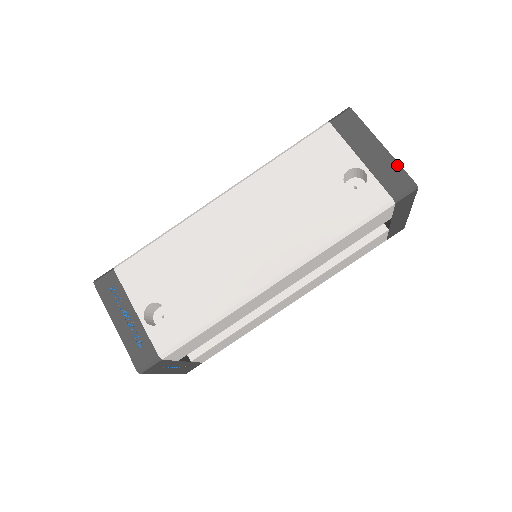
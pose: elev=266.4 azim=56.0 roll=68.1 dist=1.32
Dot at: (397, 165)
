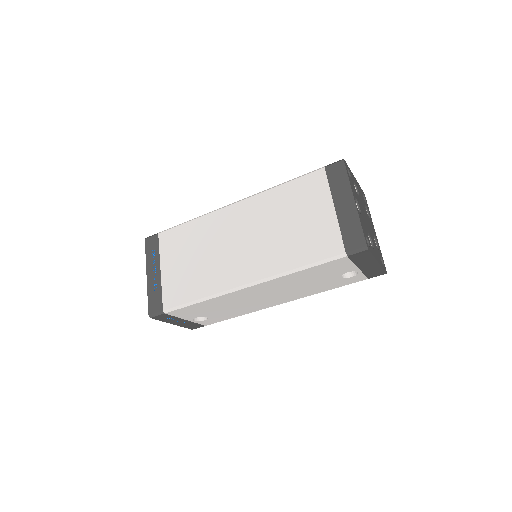
Dot at: (381, 269)
